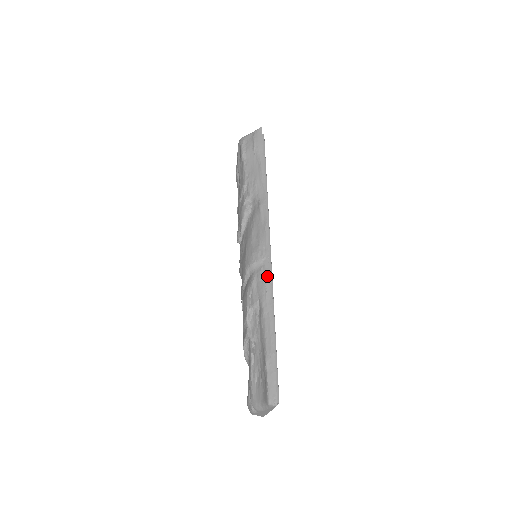
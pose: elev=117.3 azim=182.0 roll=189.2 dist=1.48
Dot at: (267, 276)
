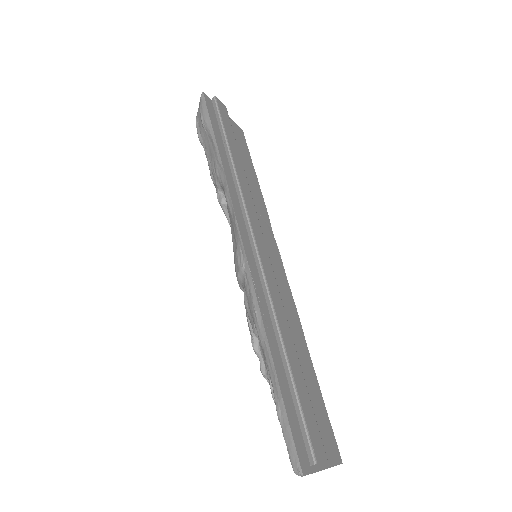
Dot at: (251, 289)
